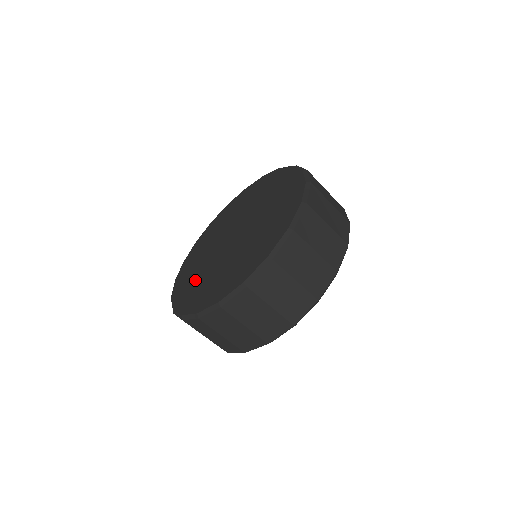
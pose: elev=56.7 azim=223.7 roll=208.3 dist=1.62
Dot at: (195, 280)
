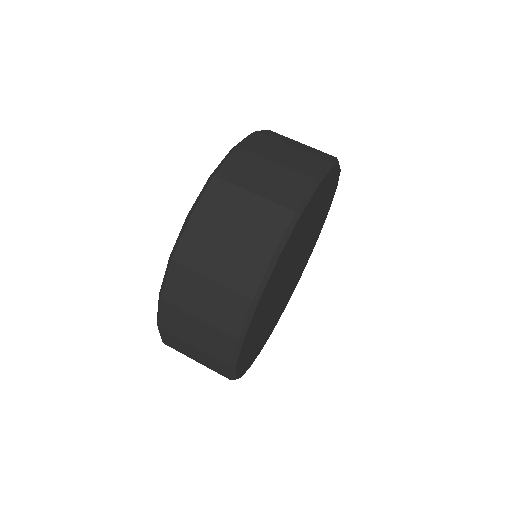
Dot at: occluded
